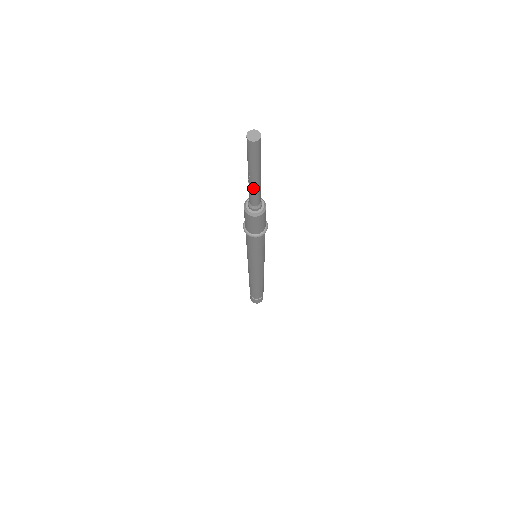
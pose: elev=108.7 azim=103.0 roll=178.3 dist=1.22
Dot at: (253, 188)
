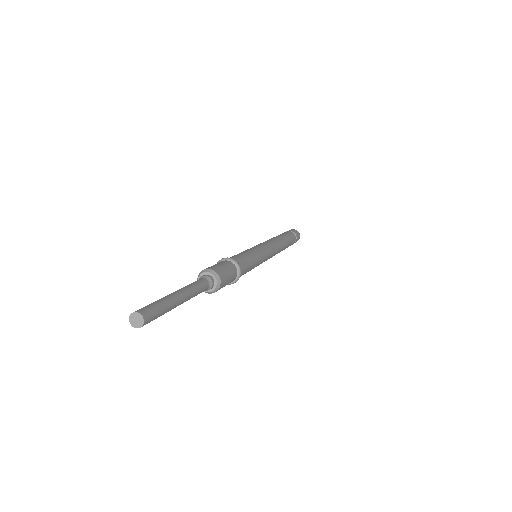
Dot at: occluded
